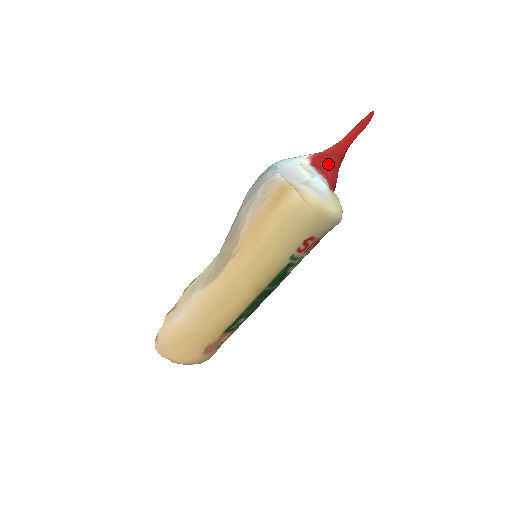
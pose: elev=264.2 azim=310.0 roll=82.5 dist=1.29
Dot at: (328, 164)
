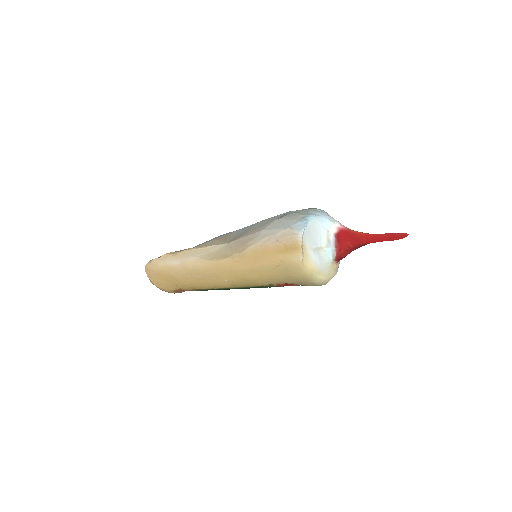
Dot at: (348, 243)
